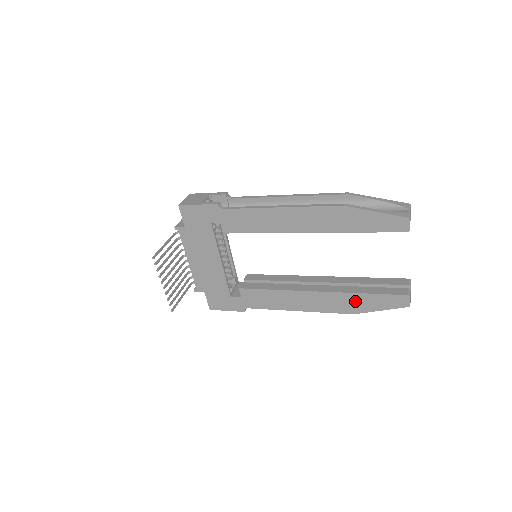
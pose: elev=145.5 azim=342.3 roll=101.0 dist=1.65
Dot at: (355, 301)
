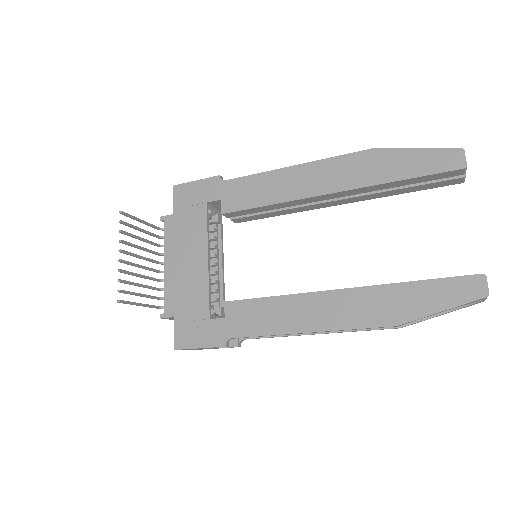
Dot at: (398, 298)
